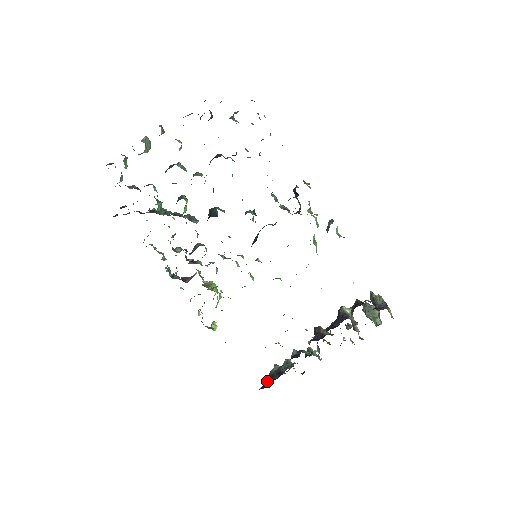
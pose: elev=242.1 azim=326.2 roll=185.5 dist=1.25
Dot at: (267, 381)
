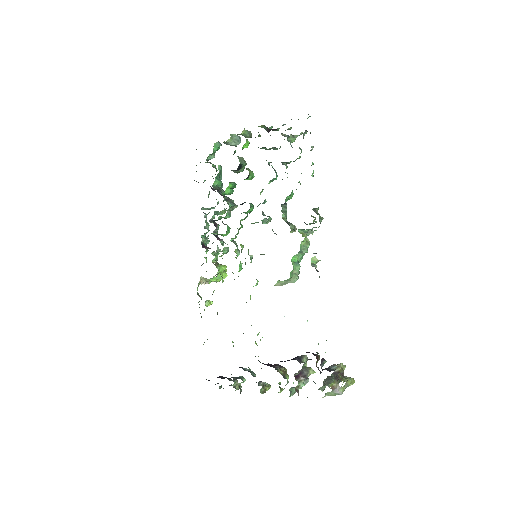
Dot at: occluded
